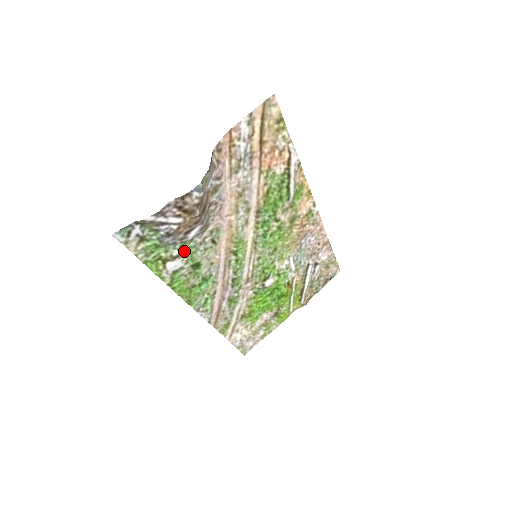
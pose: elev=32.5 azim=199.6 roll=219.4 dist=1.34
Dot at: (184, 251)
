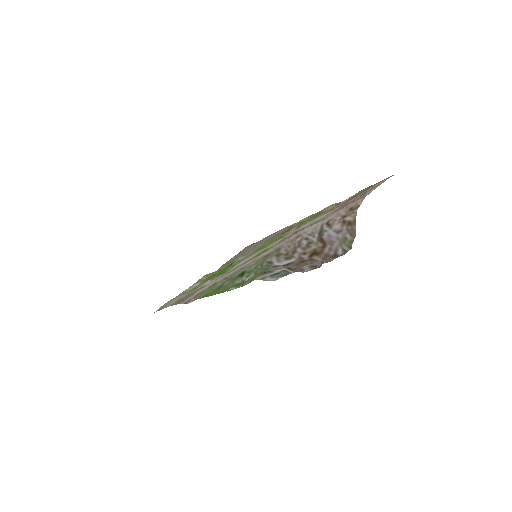
Dot at: (259, 270)
